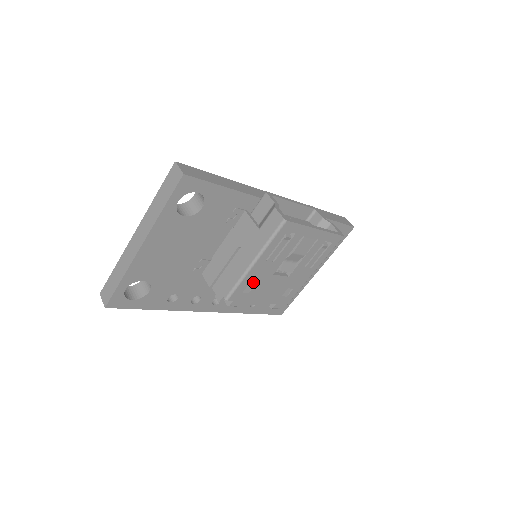
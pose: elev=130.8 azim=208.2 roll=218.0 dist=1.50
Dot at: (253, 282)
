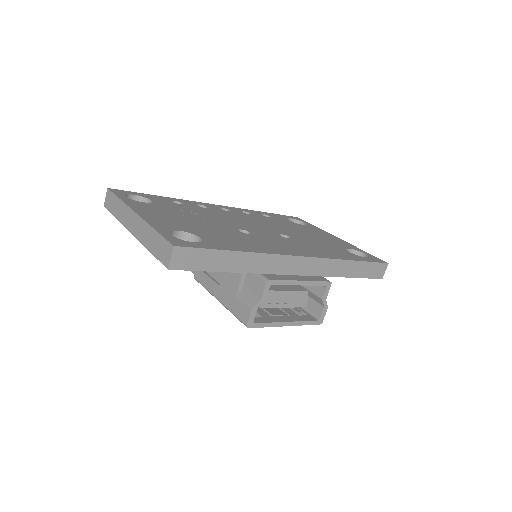
Dot at: occluded
